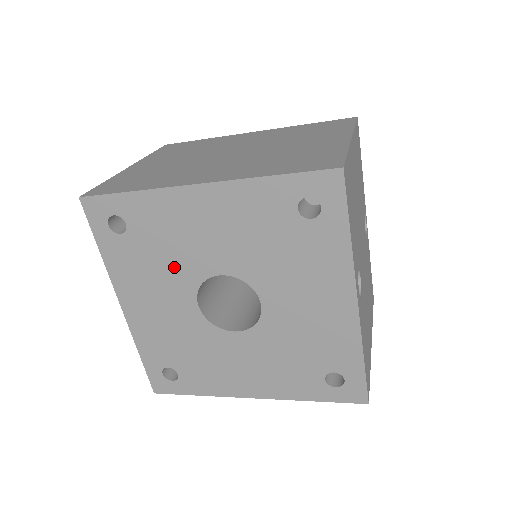
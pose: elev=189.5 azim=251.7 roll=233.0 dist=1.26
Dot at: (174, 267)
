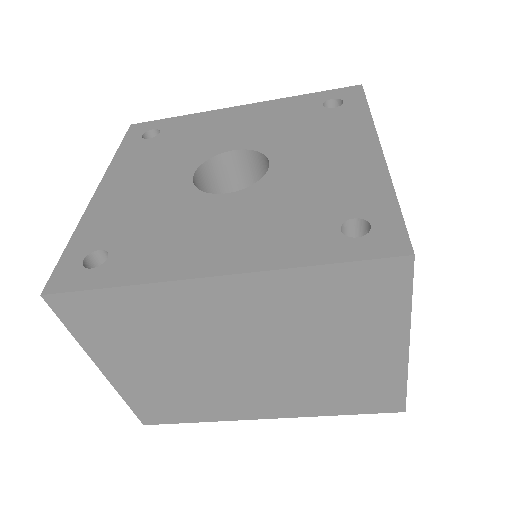
Dot at: (186, 152)
